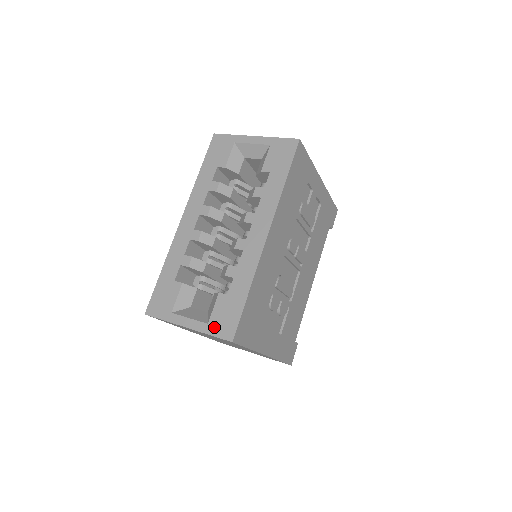
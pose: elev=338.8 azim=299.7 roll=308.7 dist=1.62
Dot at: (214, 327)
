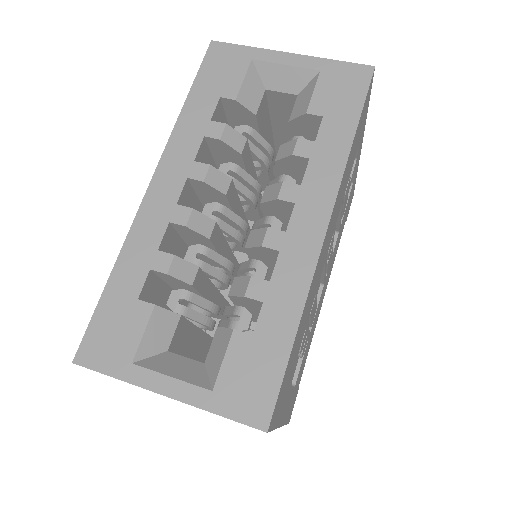
Dot at: (226, 399)
